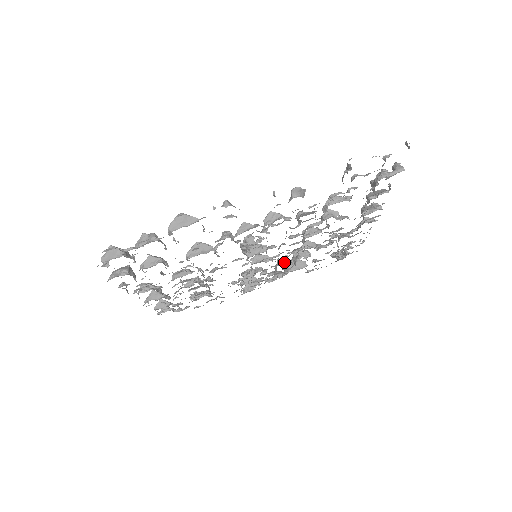
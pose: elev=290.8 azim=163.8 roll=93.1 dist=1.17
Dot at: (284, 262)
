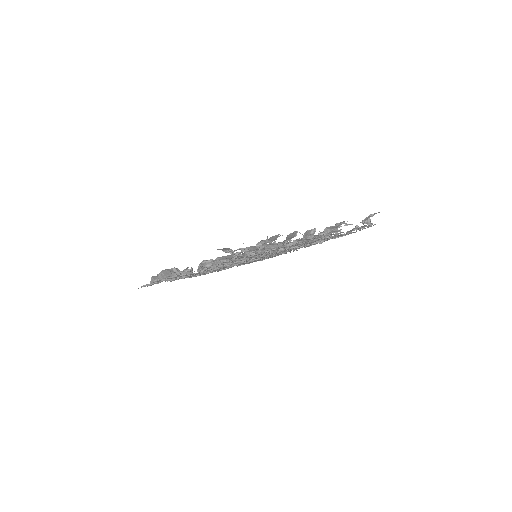
Dot at: occluded
